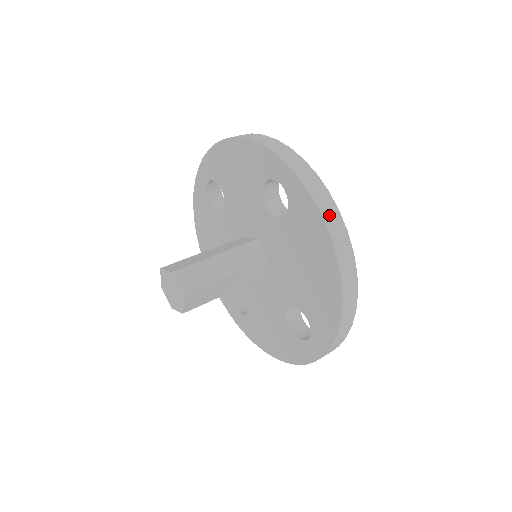
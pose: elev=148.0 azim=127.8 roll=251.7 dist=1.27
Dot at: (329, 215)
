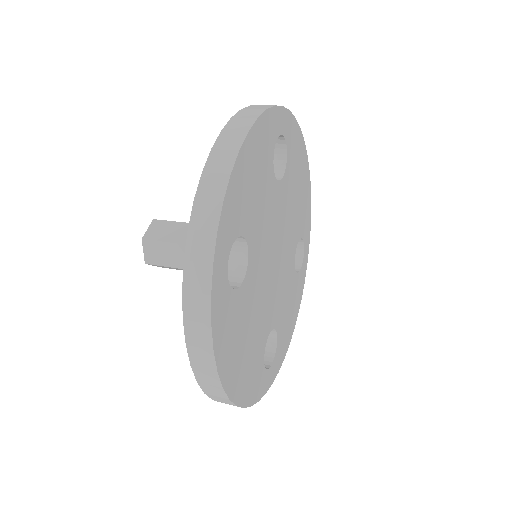
Dot at: (196, 347)
